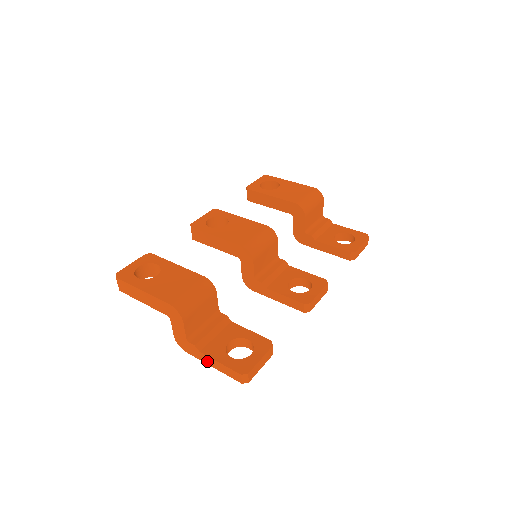
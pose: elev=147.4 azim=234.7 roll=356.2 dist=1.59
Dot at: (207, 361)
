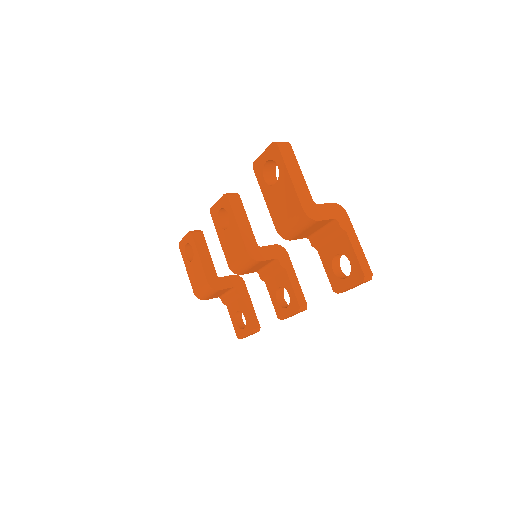
Dot at: occluded
